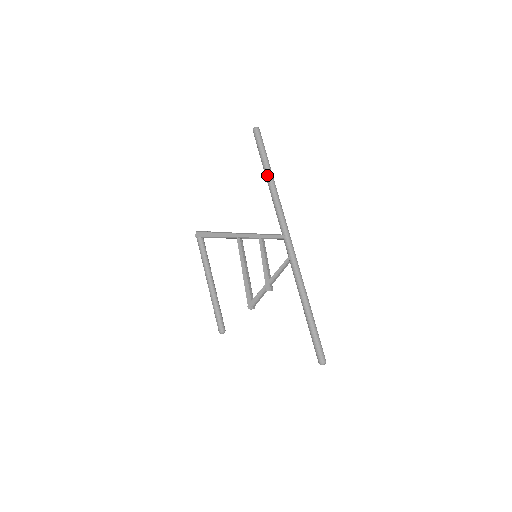
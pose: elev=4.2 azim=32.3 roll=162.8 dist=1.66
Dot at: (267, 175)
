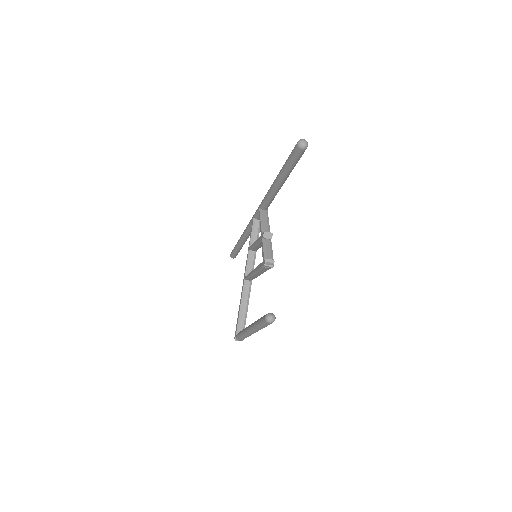
Dot at: (239, 240)
